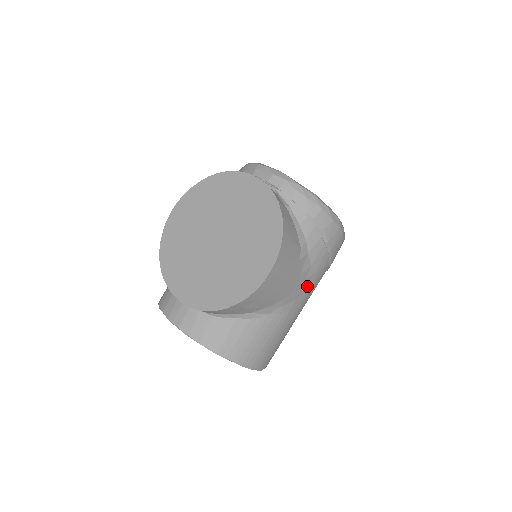
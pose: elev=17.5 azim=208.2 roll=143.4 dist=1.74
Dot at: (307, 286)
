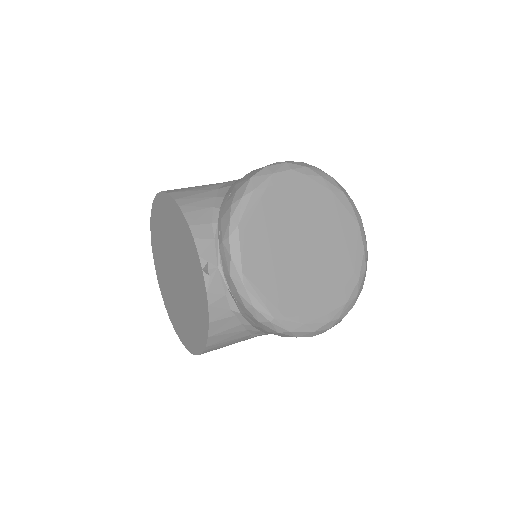
Dot at: occluded
